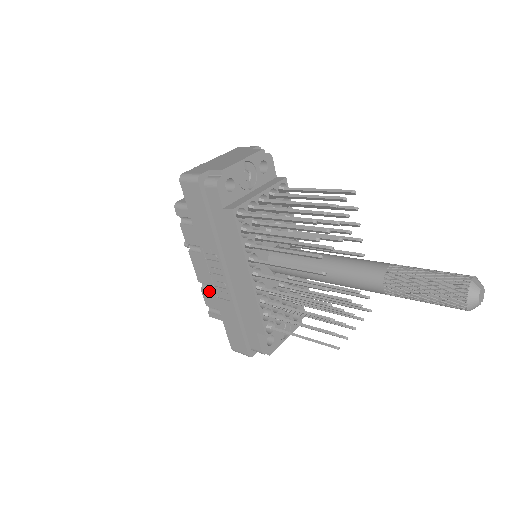
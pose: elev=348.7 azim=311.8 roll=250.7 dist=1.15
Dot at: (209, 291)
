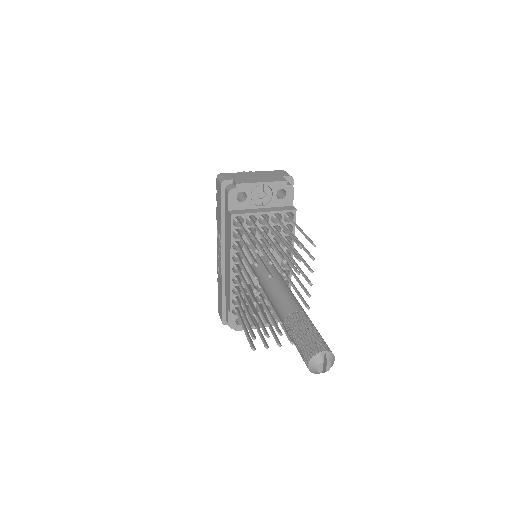
Dot at: occluded
